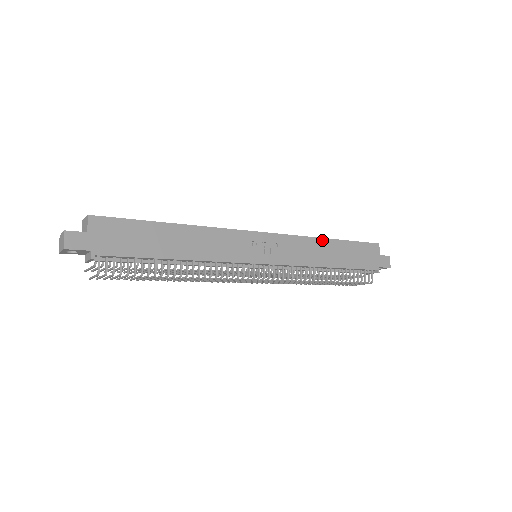
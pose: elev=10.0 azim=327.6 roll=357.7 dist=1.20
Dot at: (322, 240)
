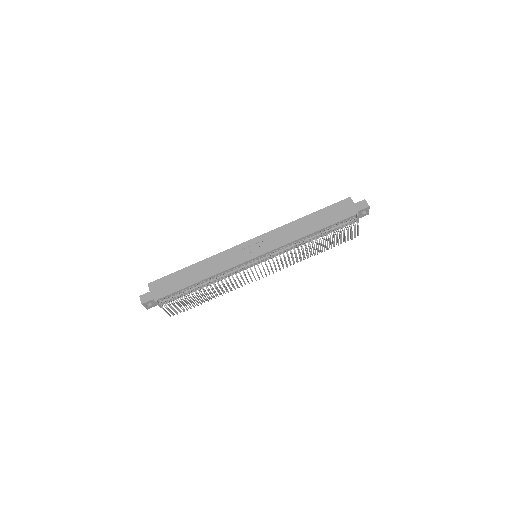
Dot at: (297, 221)
